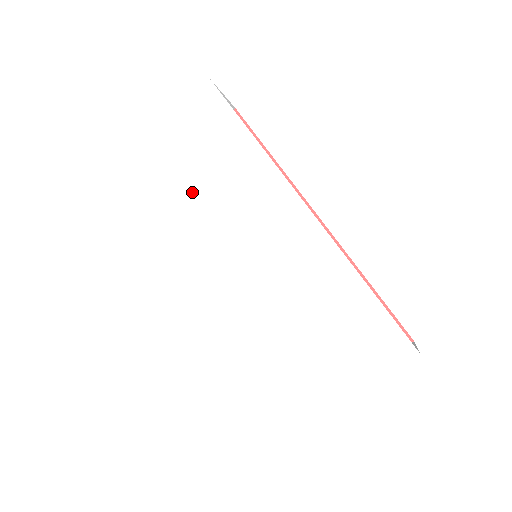
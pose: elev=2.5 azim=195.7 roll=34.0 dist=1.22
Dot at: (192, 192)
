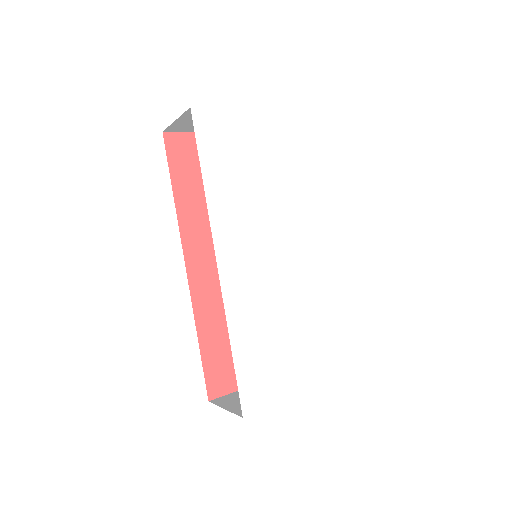
Dot at: (258, 181)
